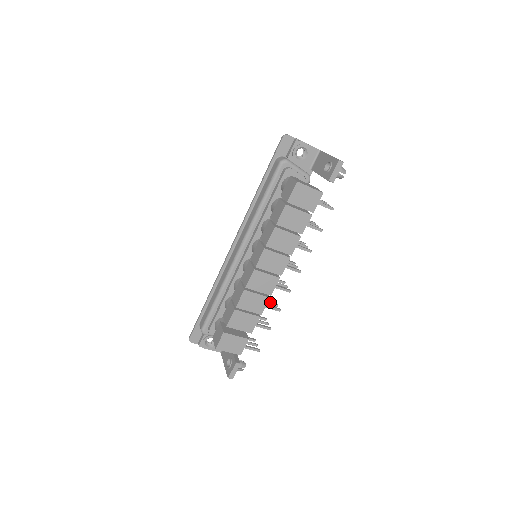
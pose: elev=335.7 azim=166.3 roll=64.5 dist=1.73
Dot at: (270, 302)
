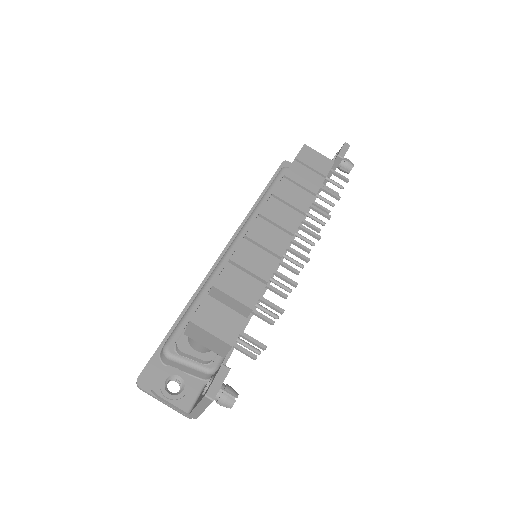
Dot at: occluded
